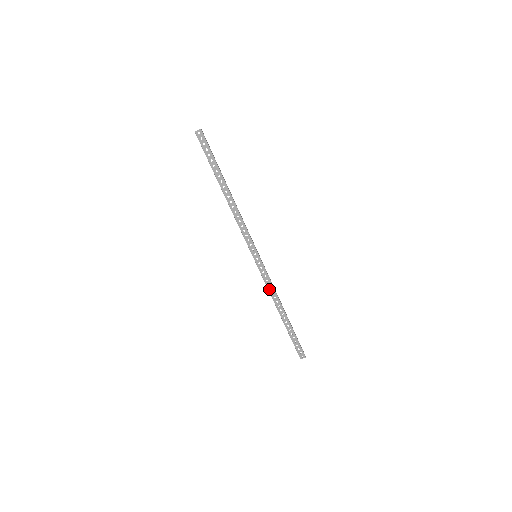
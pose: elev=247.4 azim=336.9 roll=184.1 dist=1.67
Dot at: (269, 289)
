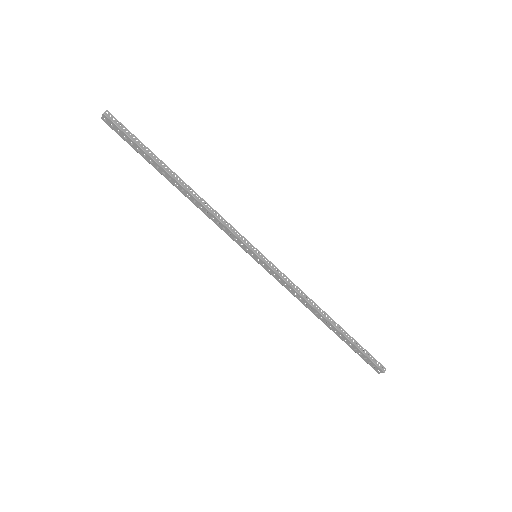
Dot at: (293, 294)
